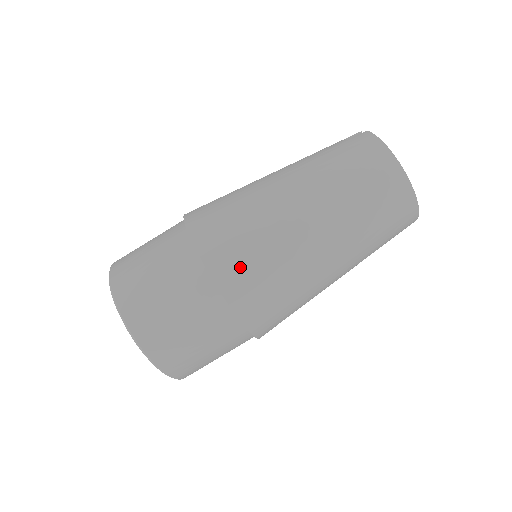
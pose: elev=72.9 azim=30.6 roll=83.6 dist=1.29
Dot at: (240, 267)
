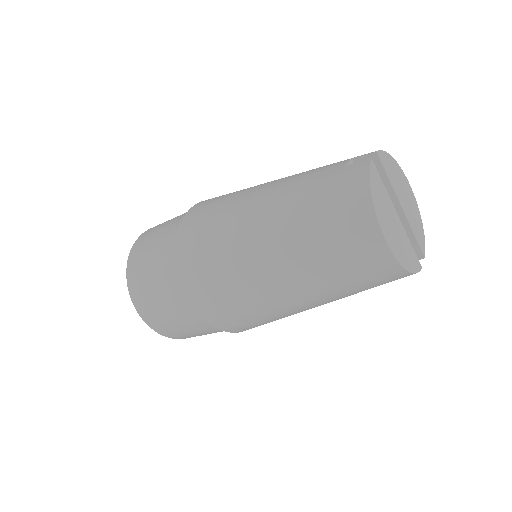
Dot at: (204, 282)
